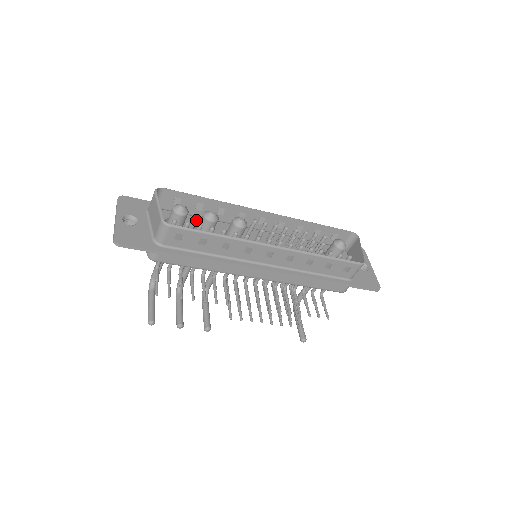
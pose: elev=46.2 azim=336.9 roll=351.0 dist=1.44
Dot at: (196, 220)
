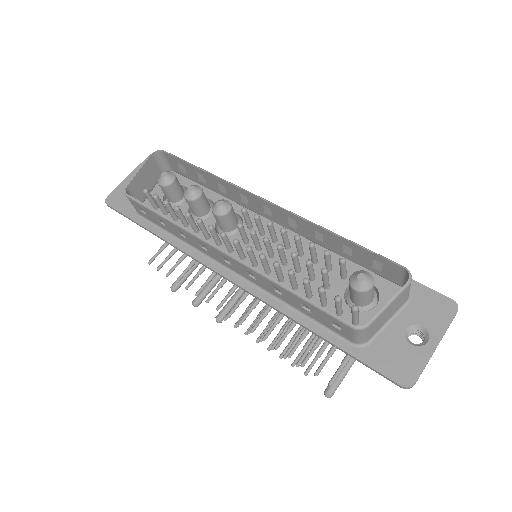
Dot at: (206, 193)
